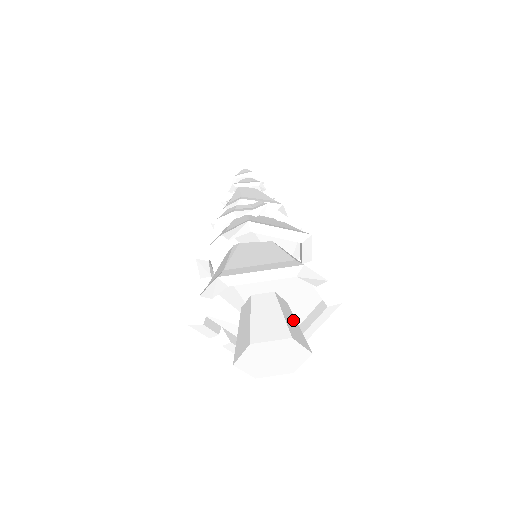
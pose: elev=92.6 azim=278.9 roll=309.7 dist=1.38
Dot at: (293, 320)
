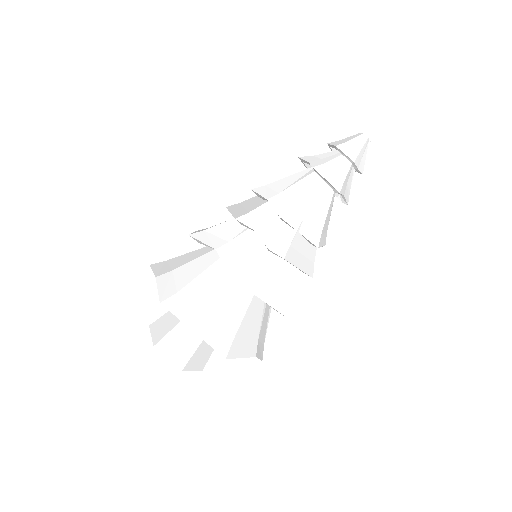
Dot at: occluded
